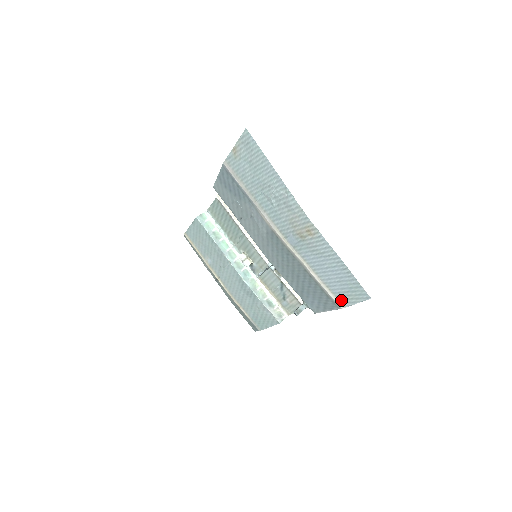
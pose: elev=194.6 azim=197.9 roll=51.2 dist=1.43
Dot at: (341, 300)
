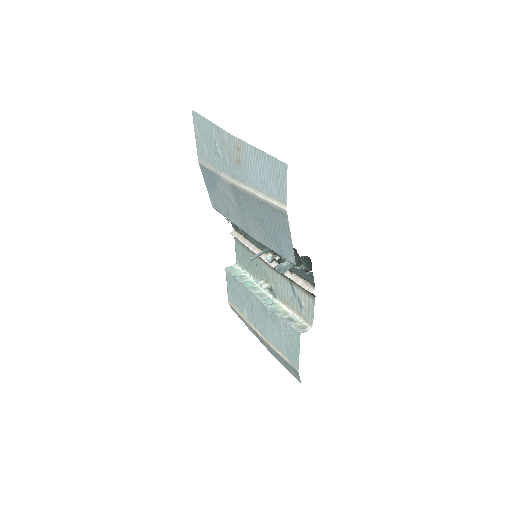
Dot at: (281, 199)
